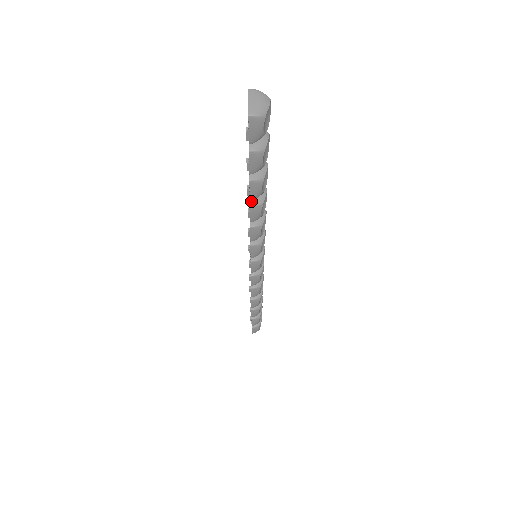
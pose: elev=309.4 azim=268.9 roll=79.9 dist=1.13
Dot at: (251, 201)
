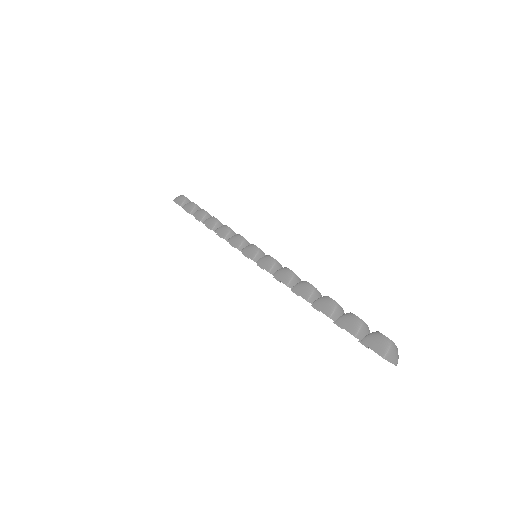
Dot at: occluded
